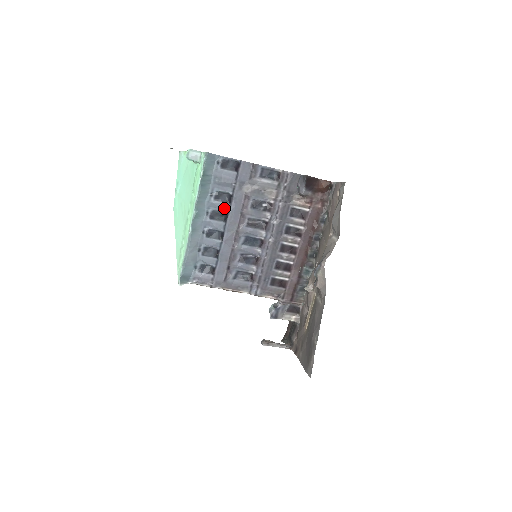
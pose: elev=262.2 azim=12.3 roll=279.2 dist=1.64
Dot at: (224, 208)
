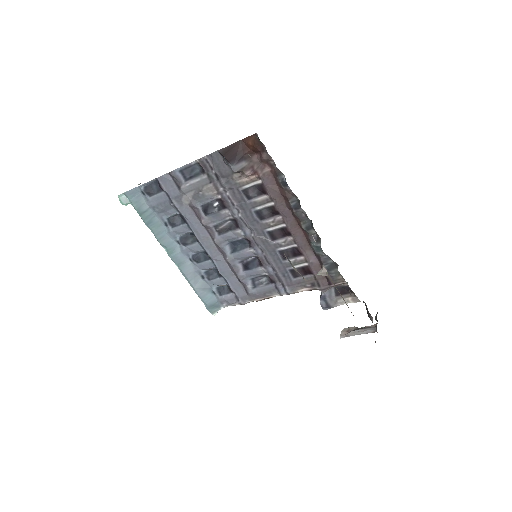
Dot at: (186, 230)
